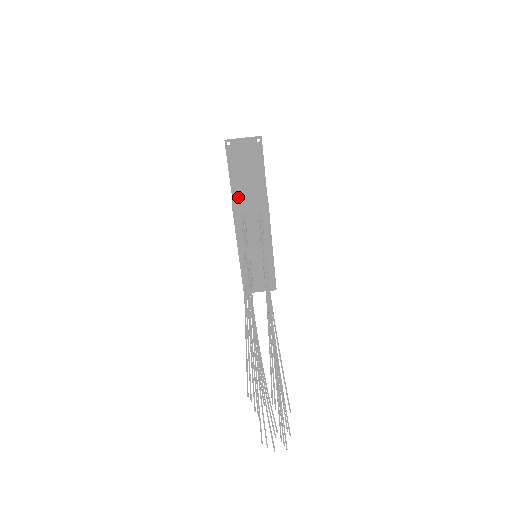
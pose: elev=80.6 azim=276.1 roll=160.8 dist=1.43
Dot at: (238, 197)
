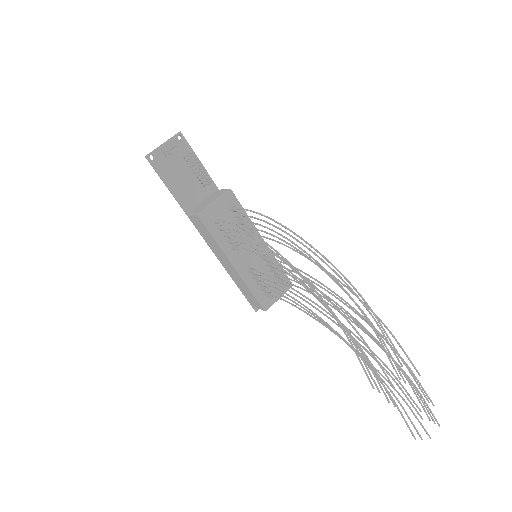
Dot at: (196, 209)
